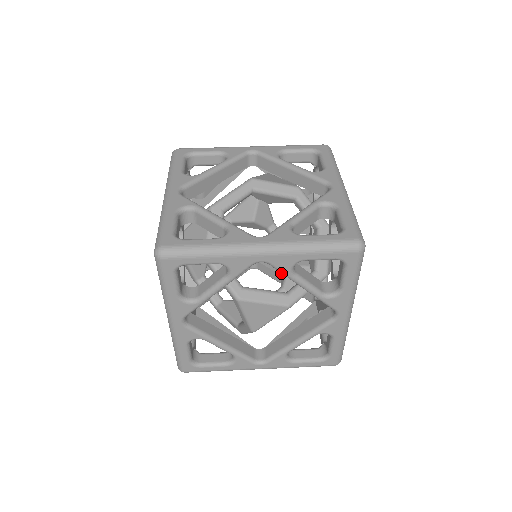
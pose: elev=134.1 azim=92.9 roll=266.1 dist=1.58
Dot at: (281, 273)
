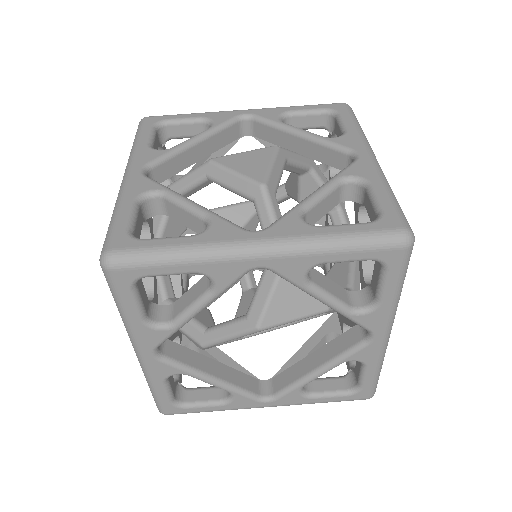
Dot at: occluded
